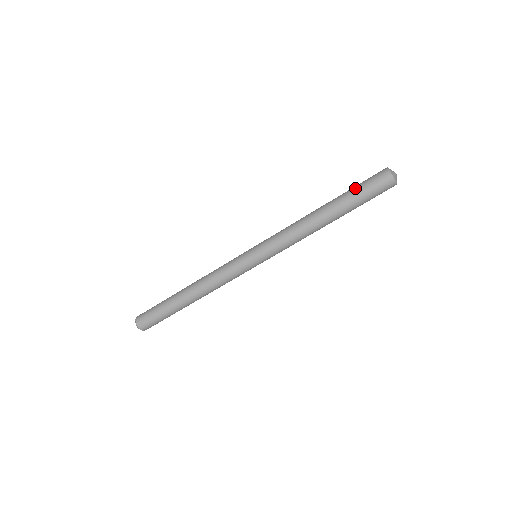
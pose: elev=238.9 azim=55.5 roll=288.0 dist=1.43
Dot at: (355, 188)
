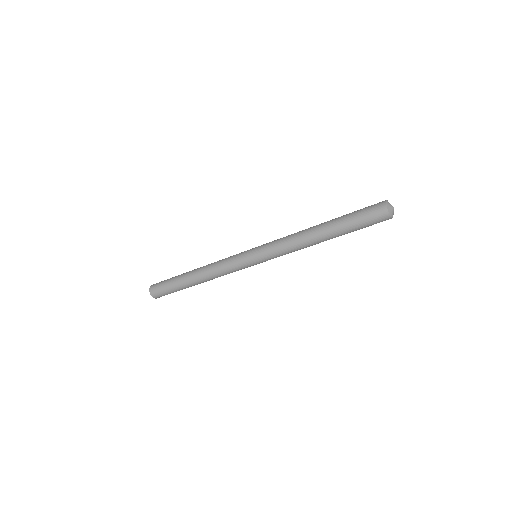
Dot at: (352, 216)
